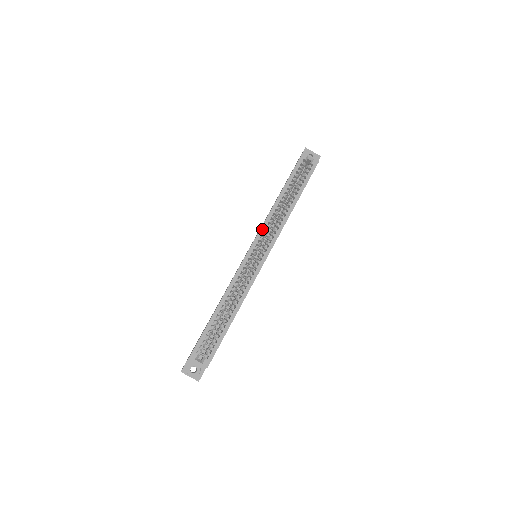
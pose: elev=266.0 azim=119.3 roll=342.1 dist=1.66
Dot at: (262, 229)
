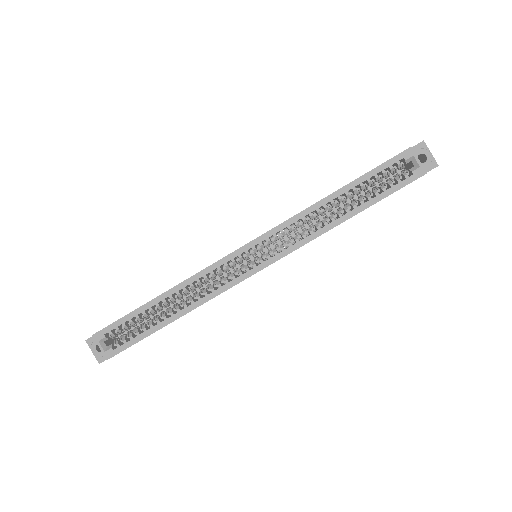
Dot at: (278, 228)
